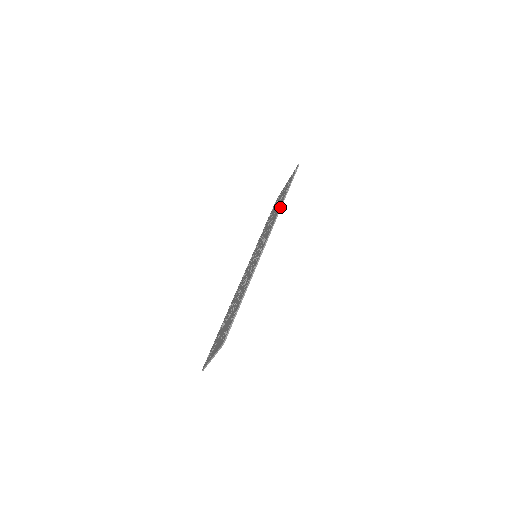
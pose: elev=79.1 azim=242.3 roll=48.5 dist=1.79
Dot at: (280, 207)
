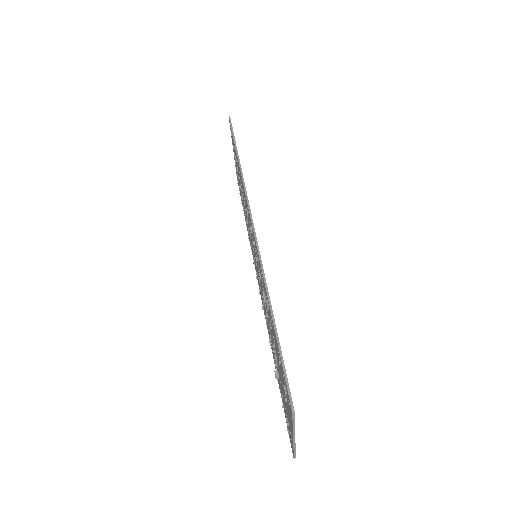
Dot at: (241, 176)
